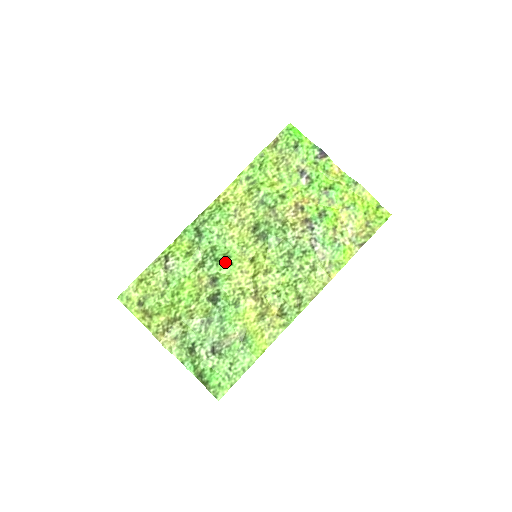
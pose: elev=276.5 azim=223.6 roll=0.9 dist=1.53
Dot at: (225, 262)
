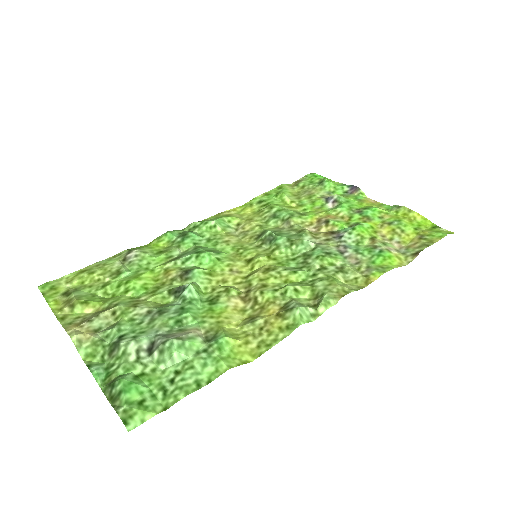
Dot at: (209, 255)
